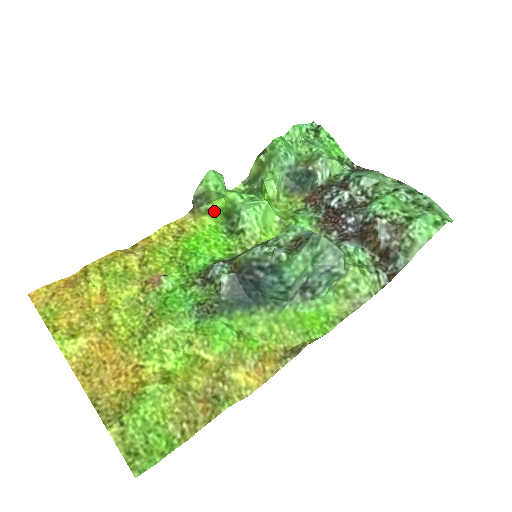
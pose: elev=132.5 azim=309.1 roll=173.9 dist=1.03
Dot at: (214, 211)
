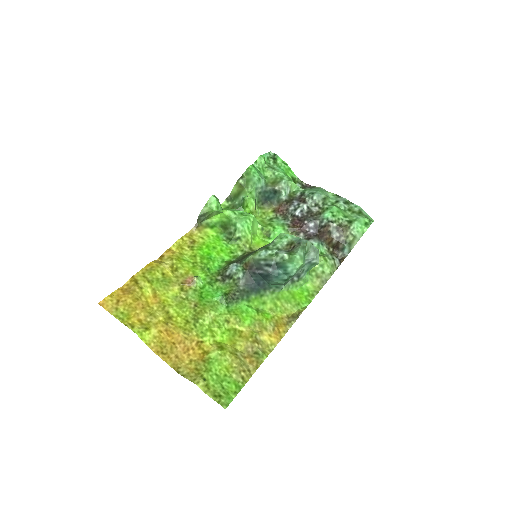
Dot at: (213, 224)
